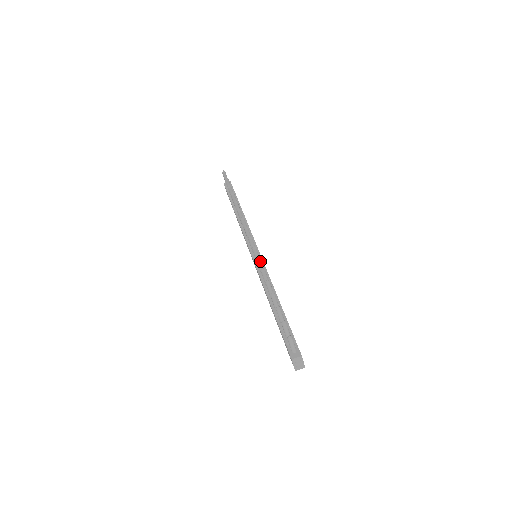
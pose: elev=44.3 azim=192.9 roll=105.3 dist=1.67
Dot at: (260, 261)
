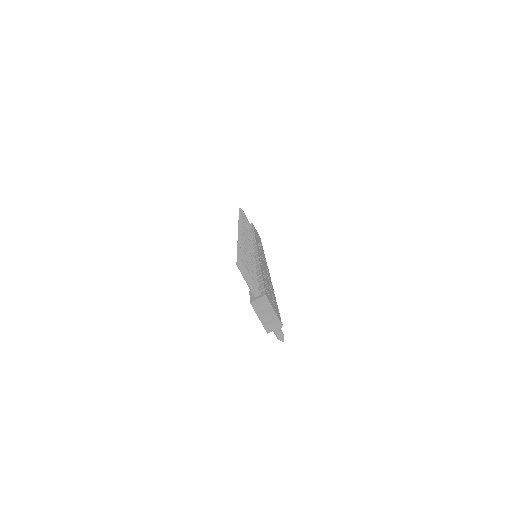
Dot at: (243, 236)
